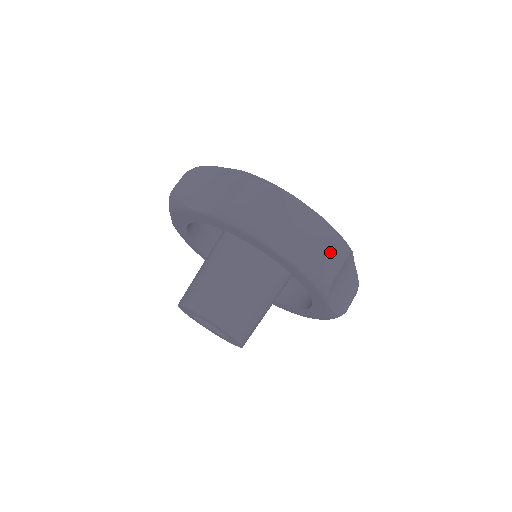
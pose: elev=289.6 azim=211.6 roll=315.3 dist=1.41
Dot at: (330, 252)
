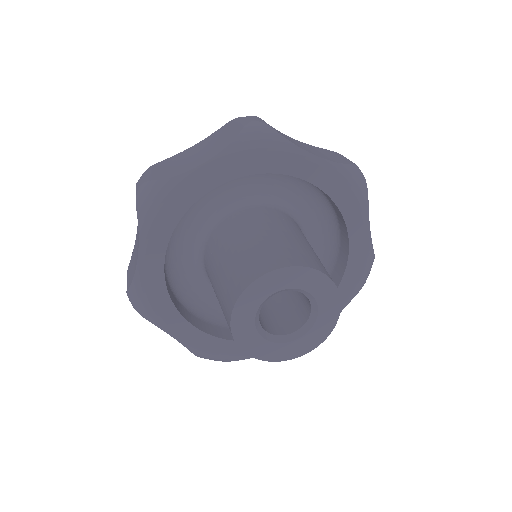
Dot at: (237, 124)
